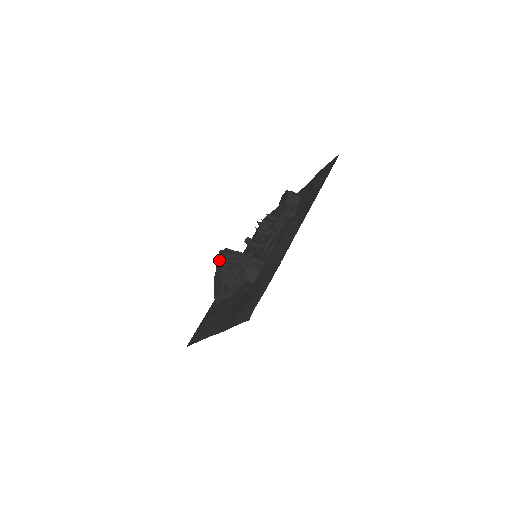
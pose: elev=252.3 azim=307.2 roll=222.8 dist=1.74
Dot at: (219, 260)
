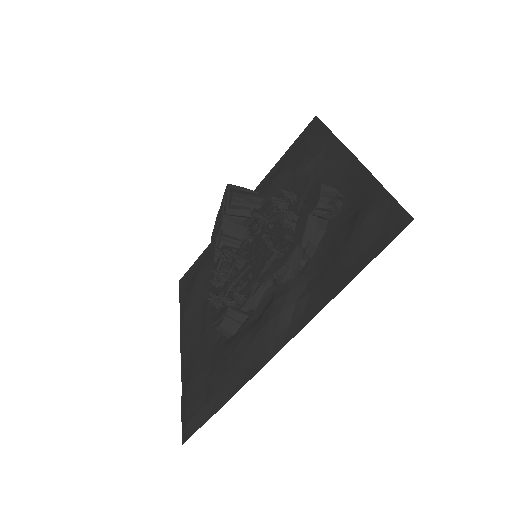
Dot at: (221, 207)
